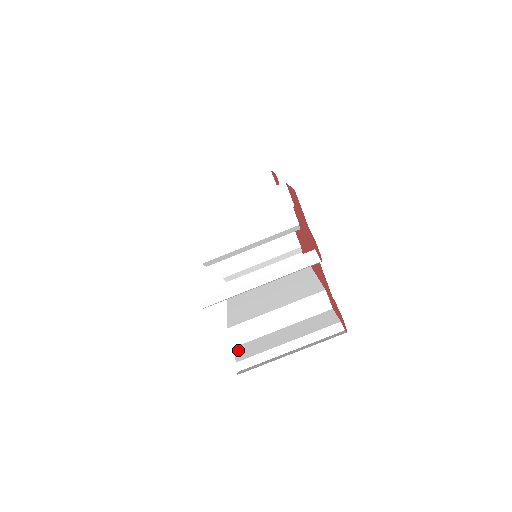
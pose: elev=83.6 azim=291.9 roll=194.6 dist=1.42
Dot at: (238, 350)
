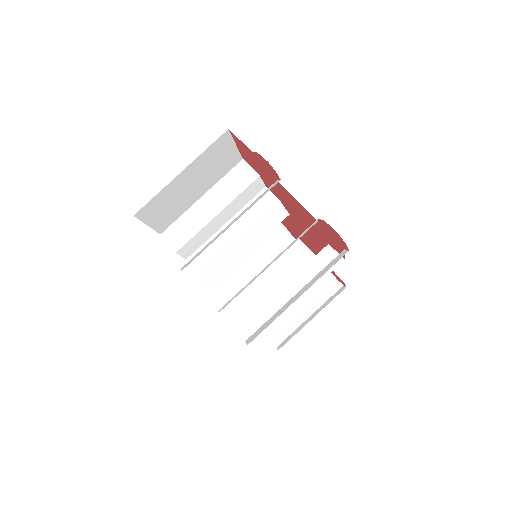
Dot at: occluded
